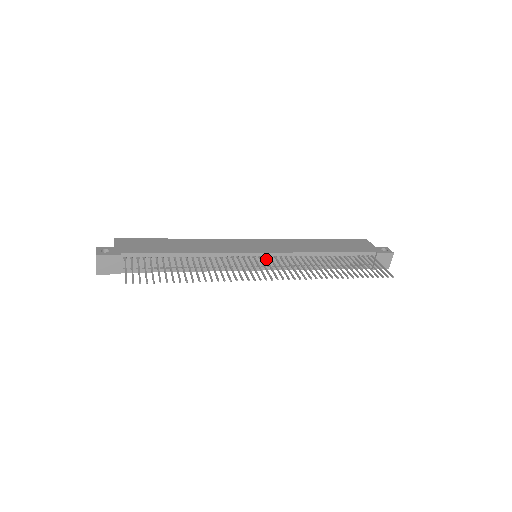
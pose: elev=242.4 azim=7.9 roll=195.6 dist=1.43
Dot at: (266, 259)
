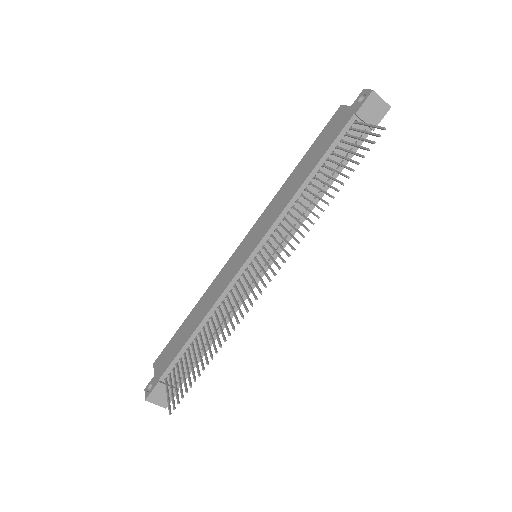
Dot at: (260, 255)
